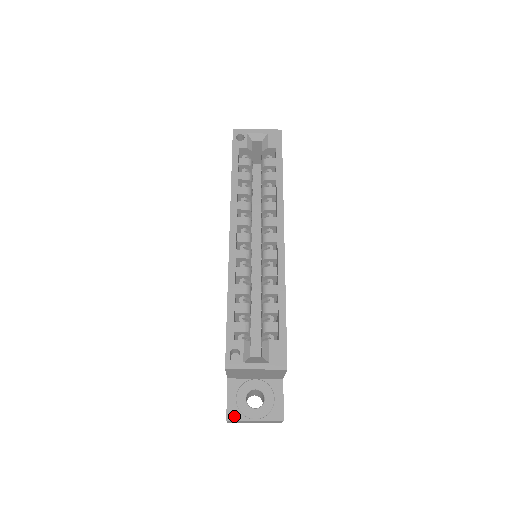
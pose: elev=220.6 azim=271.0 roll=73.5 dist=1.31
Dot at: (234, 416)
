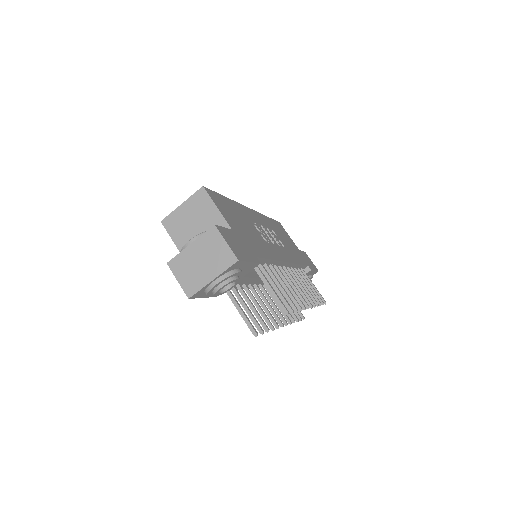
Dot at: (175, 258)
